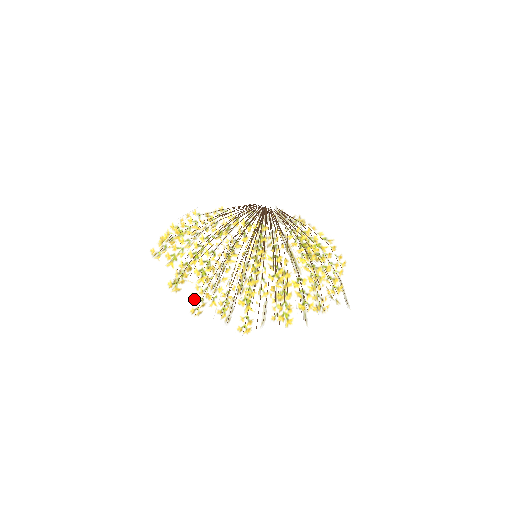
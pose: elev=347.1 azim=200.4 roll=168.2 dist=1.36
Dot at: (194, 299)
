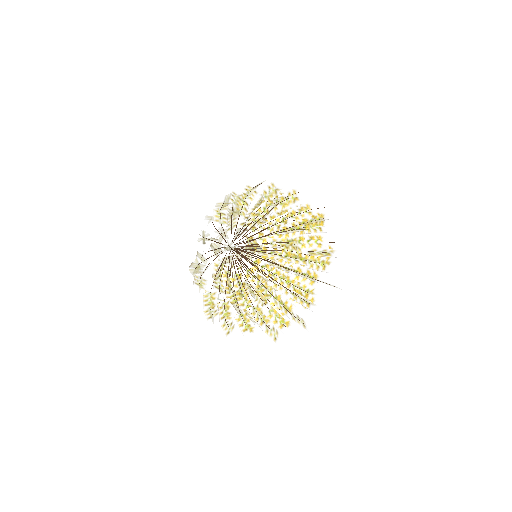
Dot at: occluded
